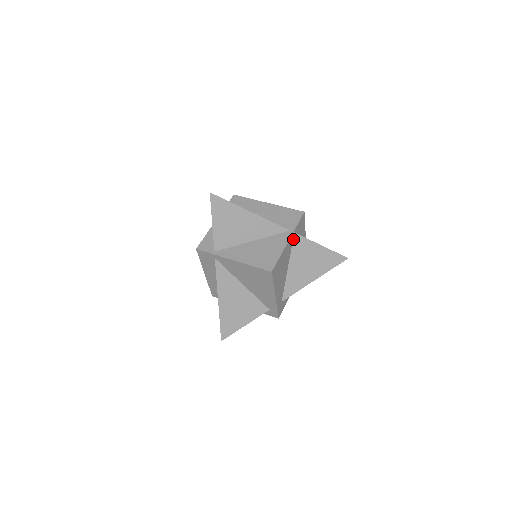
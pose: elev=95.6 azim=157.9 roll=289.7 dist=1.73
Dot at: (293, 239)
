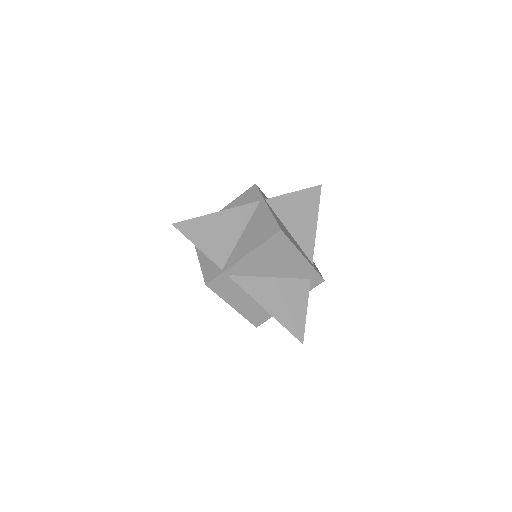
Dot at: (269, 206)
